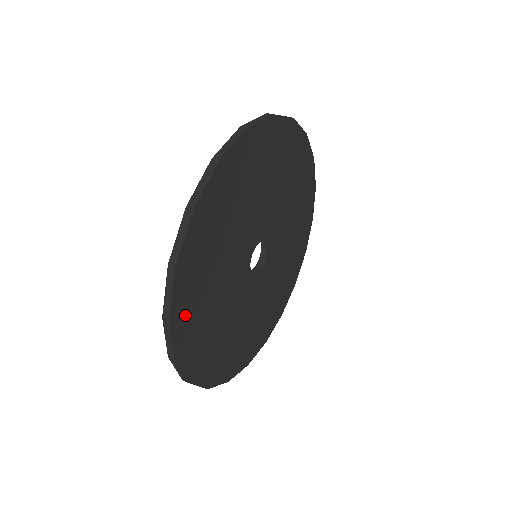
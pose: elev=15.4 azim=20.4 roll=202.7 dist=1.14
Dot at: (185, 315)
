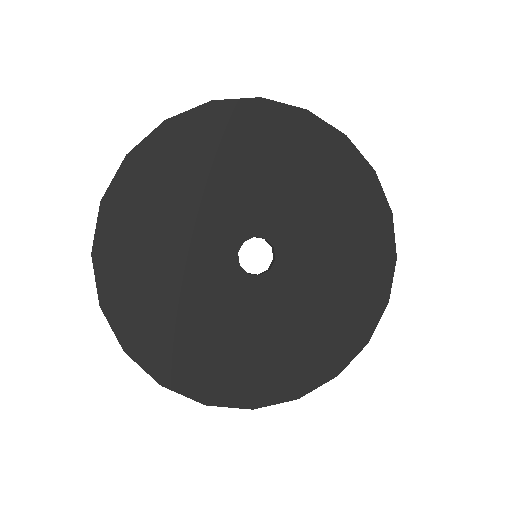
Dot at: (126, 306)
